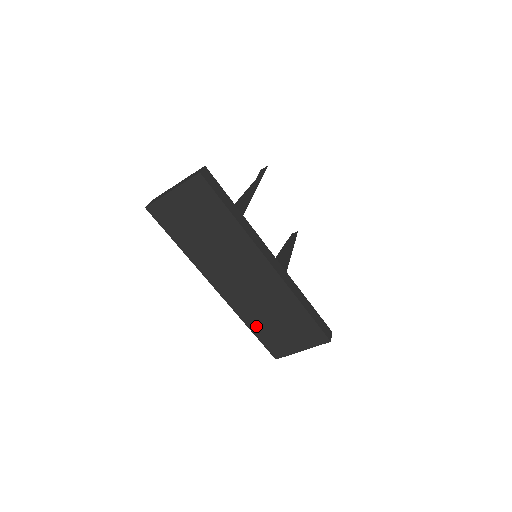
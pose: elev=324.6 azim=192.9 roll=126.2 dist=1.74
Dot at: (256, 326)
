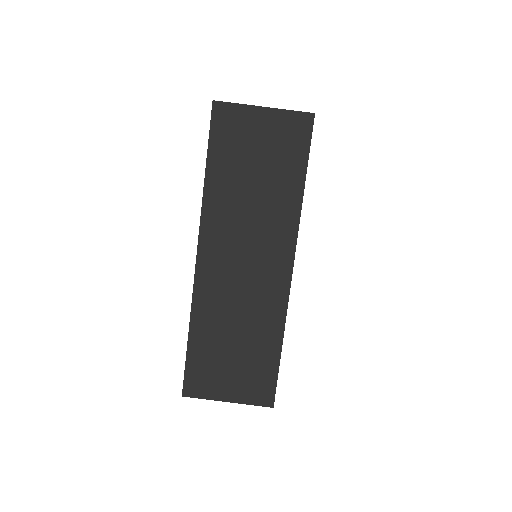
Dot at: (201, 334)
